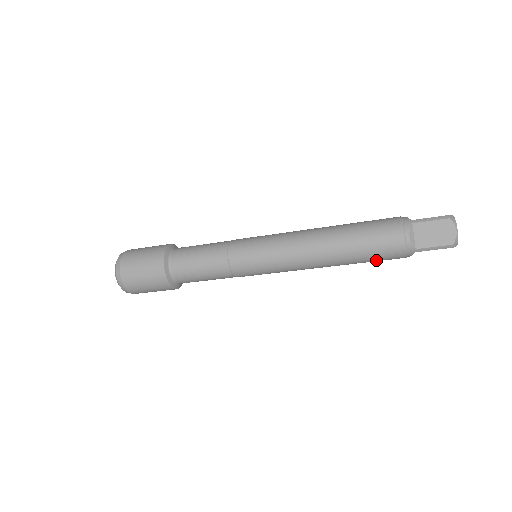
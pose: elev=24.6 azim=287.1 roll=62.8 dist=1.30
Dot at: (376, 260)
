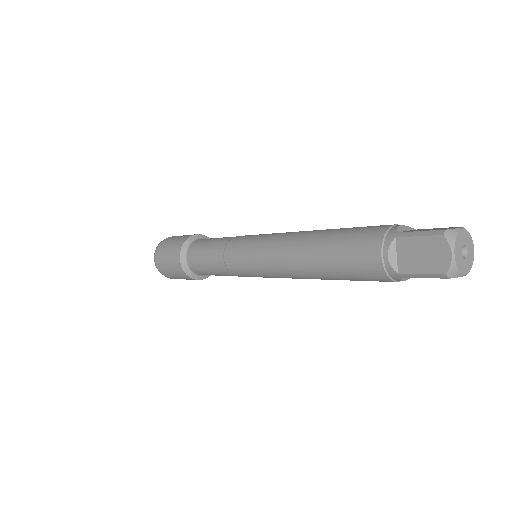
Dot at: (360, 280)
